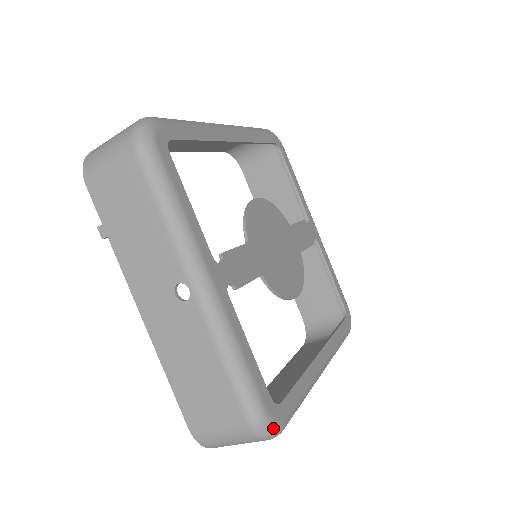
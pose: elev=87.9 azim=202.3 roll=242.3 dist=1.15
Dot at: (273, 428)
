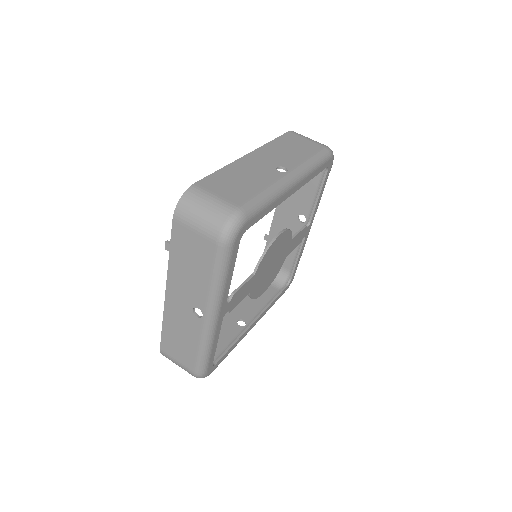
Dot at: occluded
